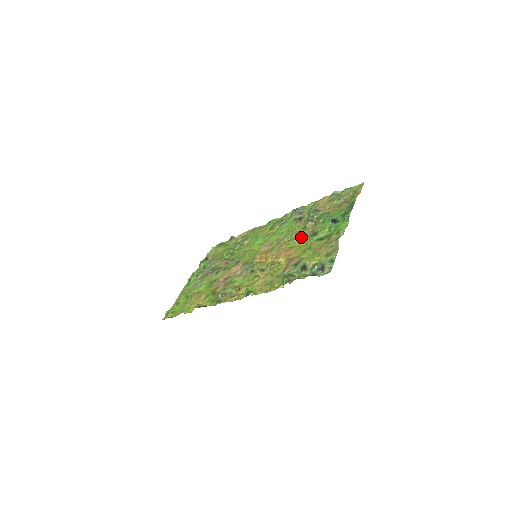
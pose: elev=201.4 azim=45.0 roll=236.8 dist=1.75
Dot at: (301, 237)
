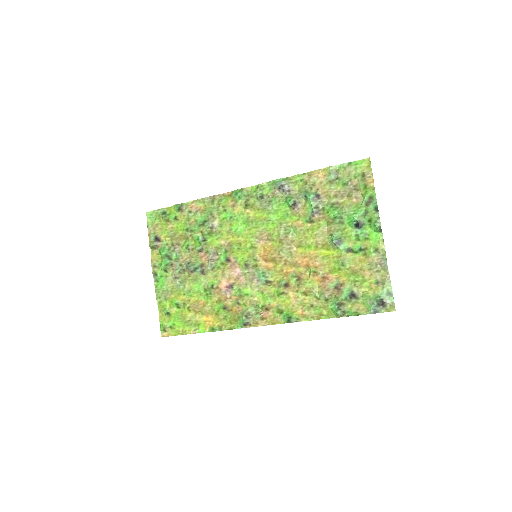
Dot at: (317, 240)
